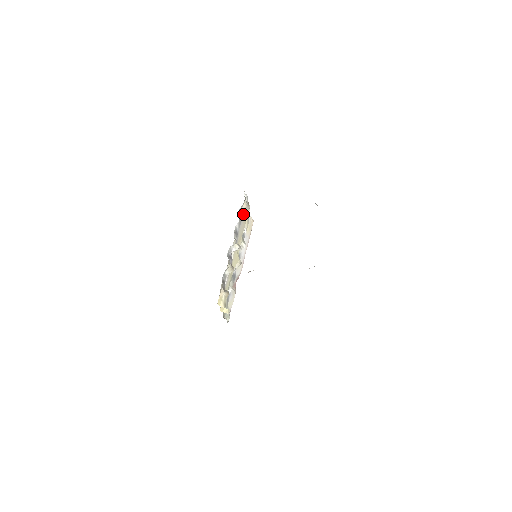
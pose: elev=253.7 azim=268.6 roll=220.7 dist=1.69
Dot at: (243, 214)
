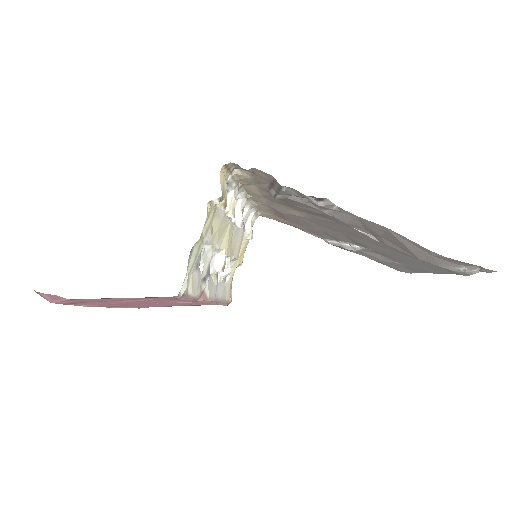
Dot at: (244, 235)
